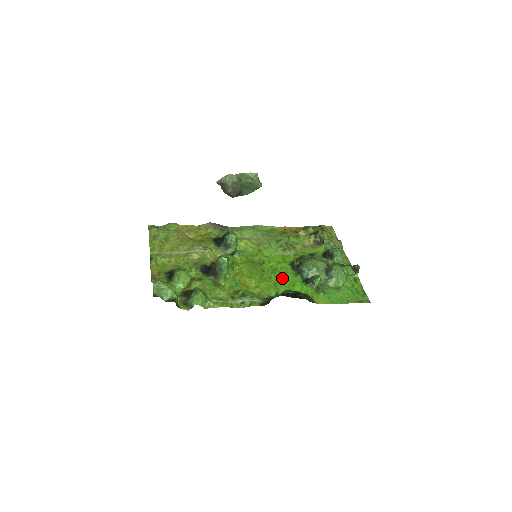
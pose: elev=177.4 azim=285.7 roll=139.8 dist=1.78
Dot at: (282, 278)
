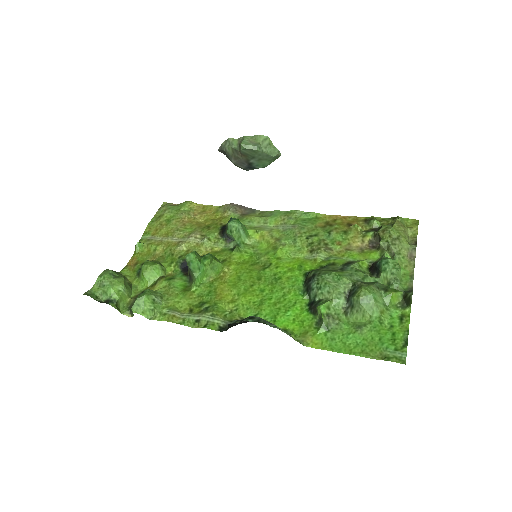
Dot at: (279, 294)
